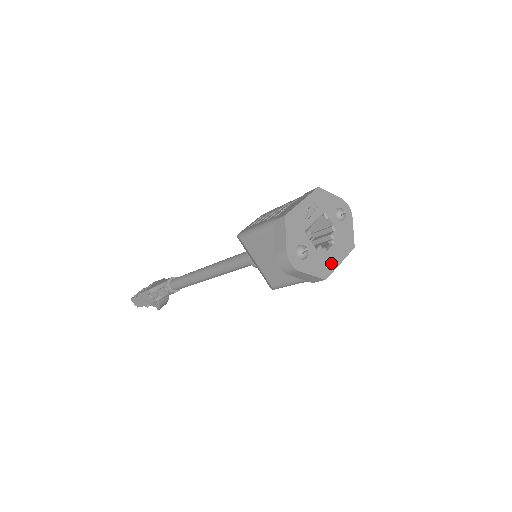
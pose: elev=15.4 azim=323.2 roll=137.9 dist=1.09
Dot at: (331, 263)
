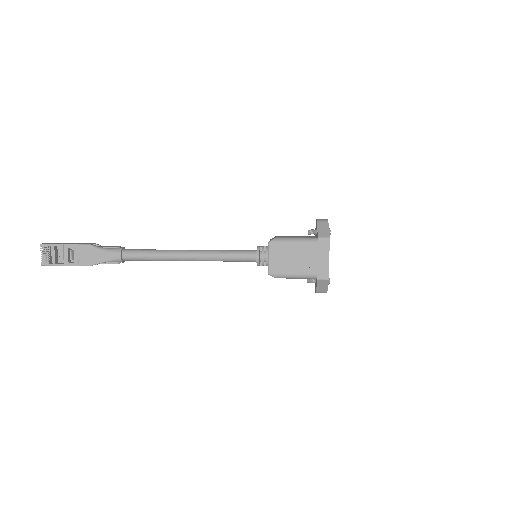
Dot at: occluded
